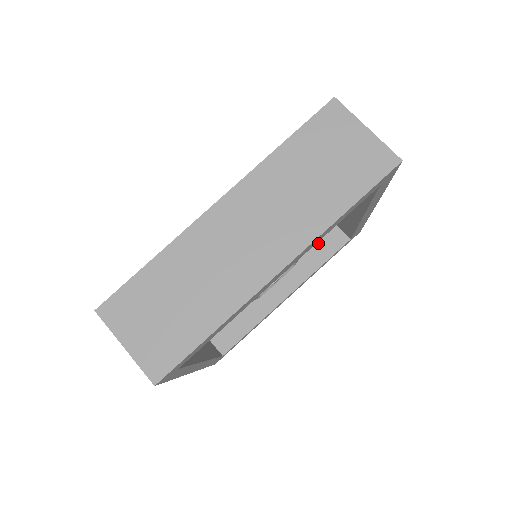
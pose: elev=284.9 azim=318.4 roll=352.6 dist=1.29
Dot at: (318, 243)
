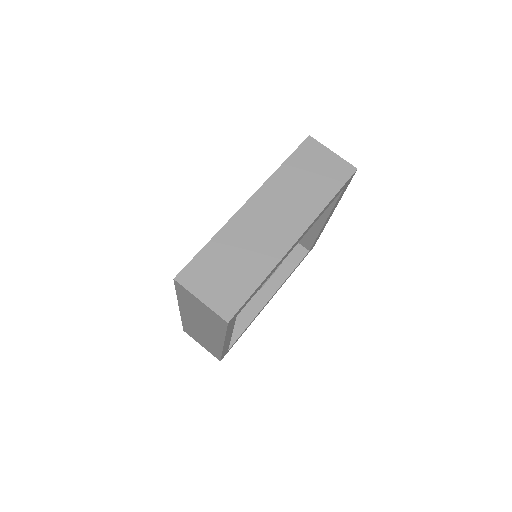
Dot at: occluded
